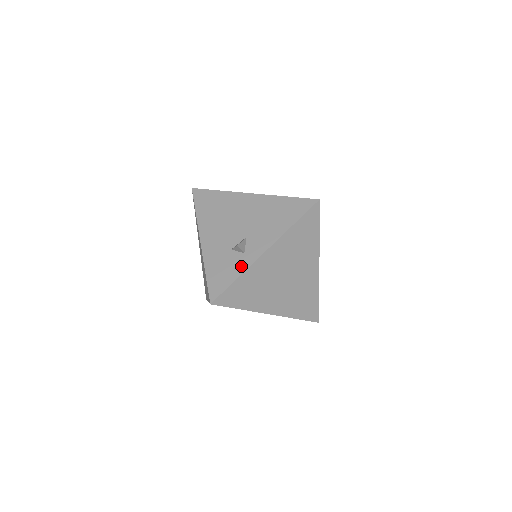
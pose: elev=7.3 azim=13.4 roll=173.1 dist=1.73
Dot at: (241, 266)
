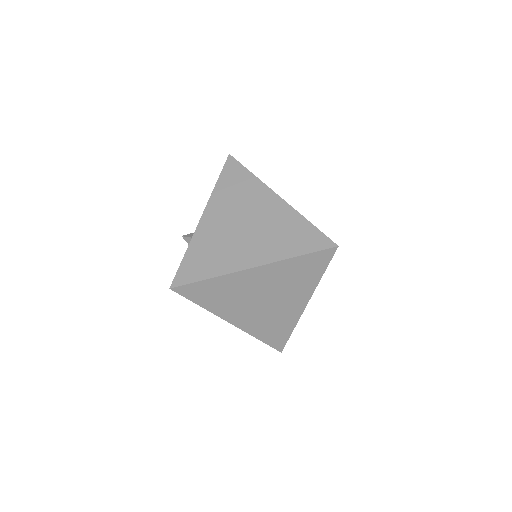
Dot at: occluded
